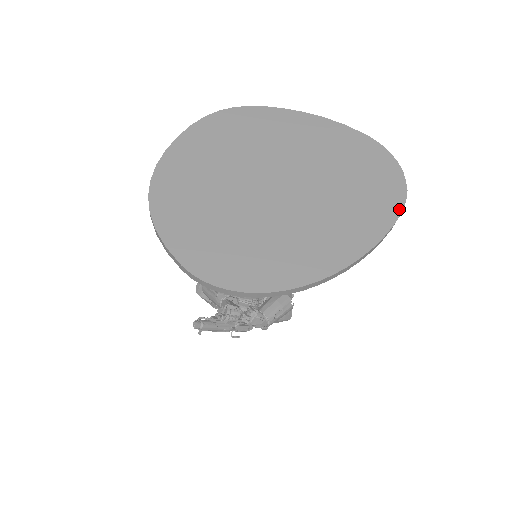
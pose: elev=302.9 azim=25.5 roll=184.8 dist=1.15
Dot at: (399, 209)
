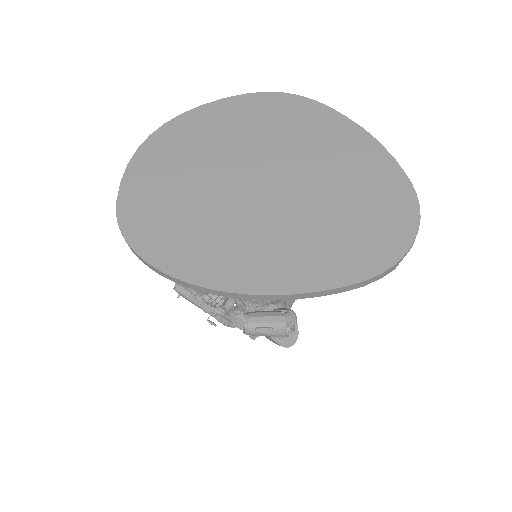
Dot at: (365, 276)
